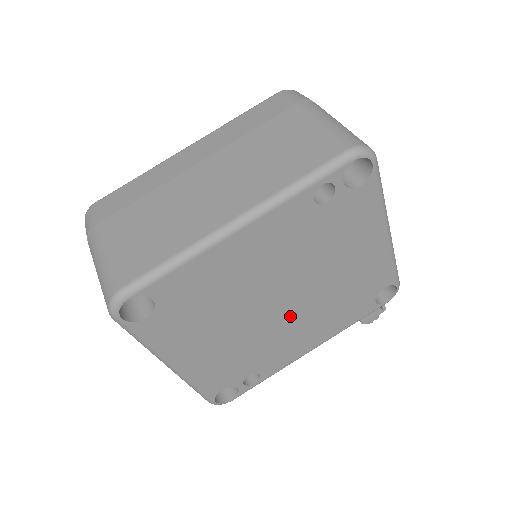
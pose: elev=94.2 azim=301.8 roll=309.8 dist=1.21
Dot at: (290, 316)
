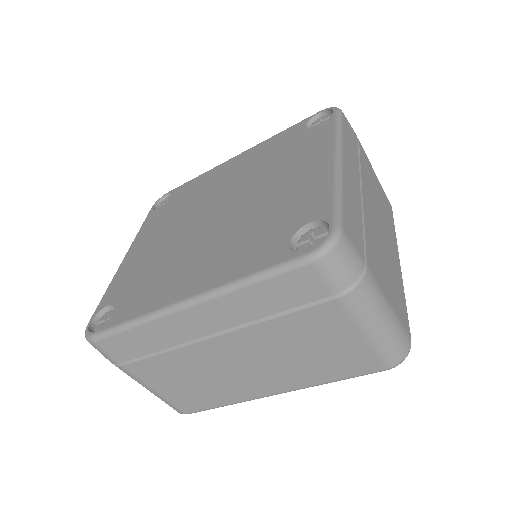
Dot at: occluded
